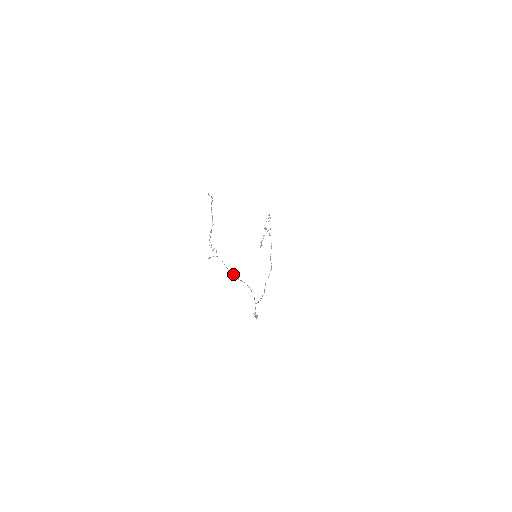
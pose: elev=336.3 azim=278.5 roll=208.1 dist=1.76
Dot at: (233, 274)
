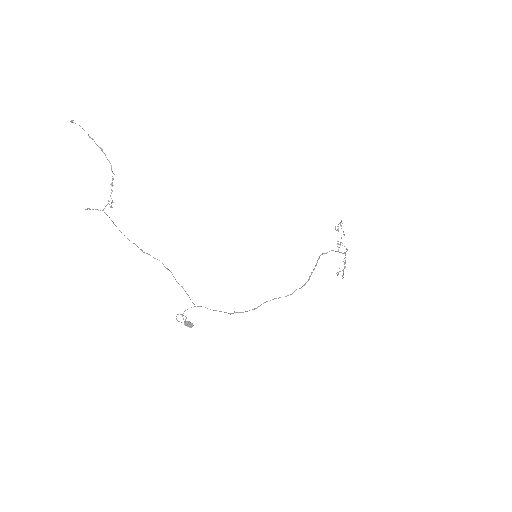
Dot at: (129, 240)
